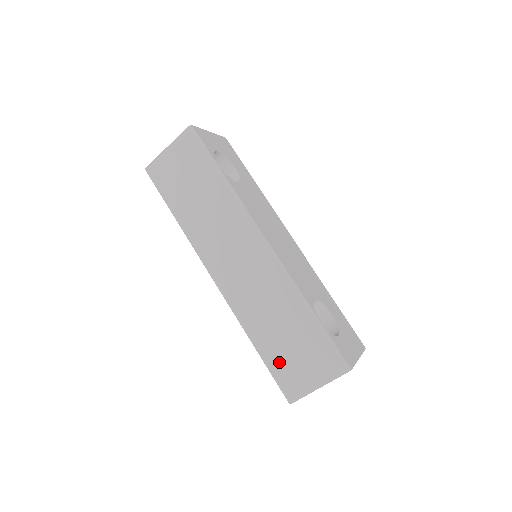
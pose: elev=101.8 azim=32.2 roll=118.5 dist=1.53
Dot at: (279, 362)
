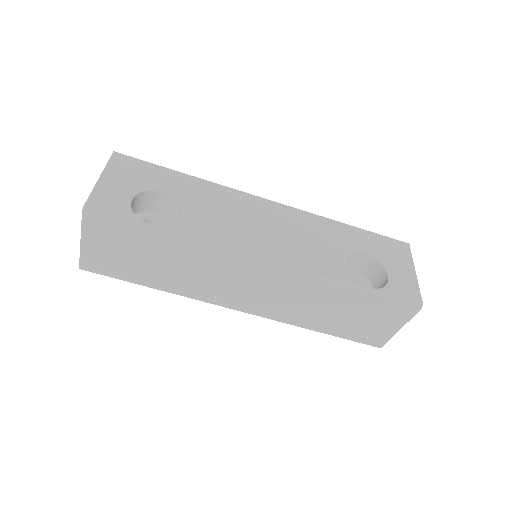
Dot at: (350, 331)
